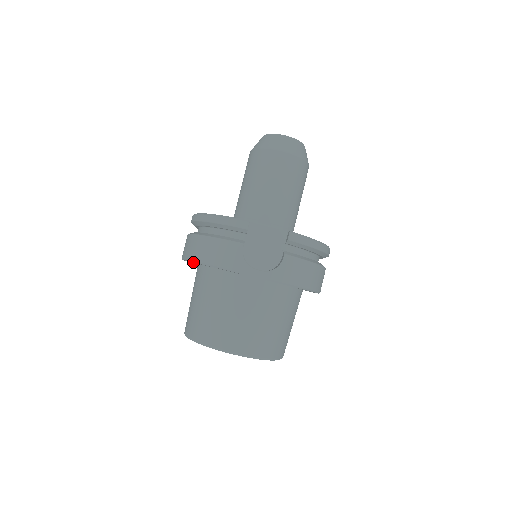
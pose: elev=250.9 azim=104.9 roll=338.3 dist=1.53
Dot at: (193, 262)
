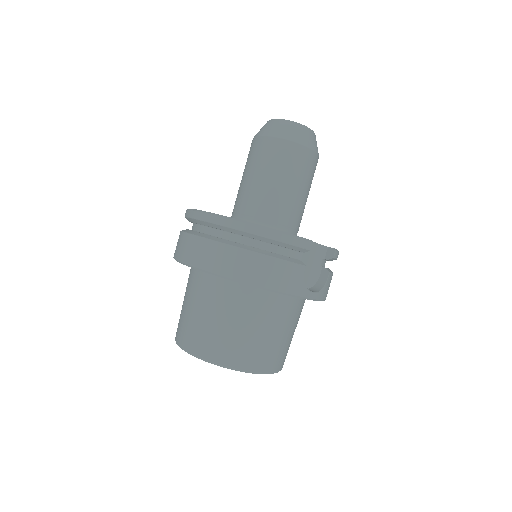
Dot at: (238, 282)
